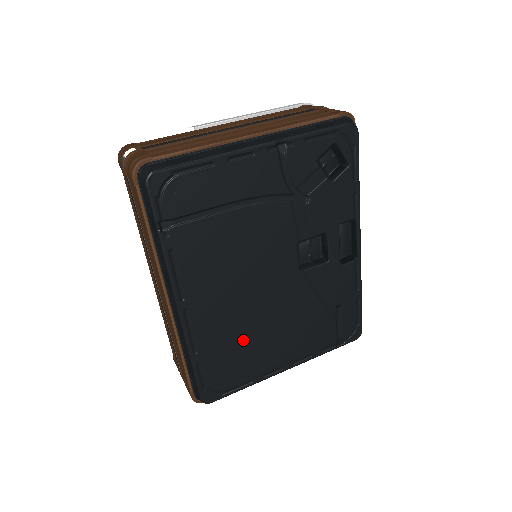
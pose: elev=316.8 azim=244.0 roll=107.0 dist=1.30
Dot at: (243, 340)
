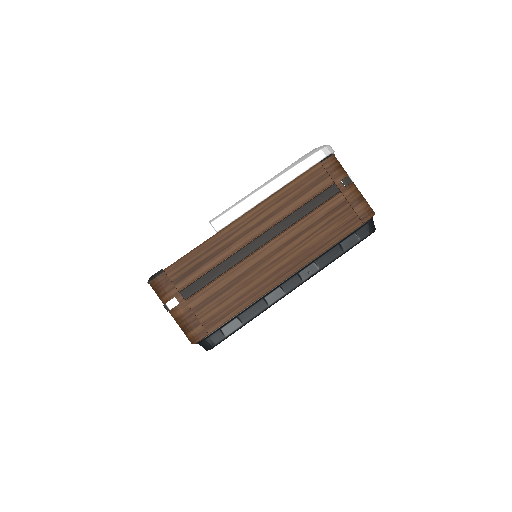
Dot at: occluded
